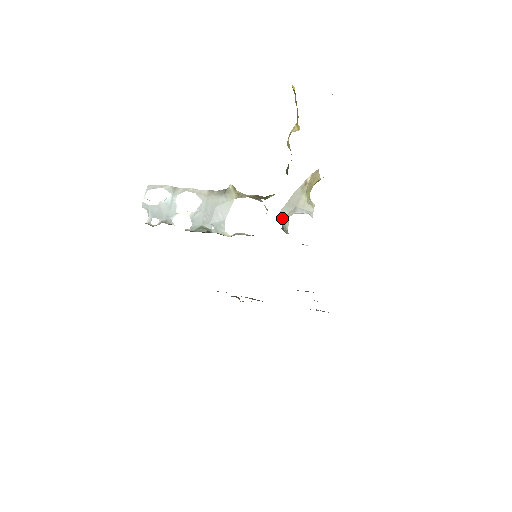
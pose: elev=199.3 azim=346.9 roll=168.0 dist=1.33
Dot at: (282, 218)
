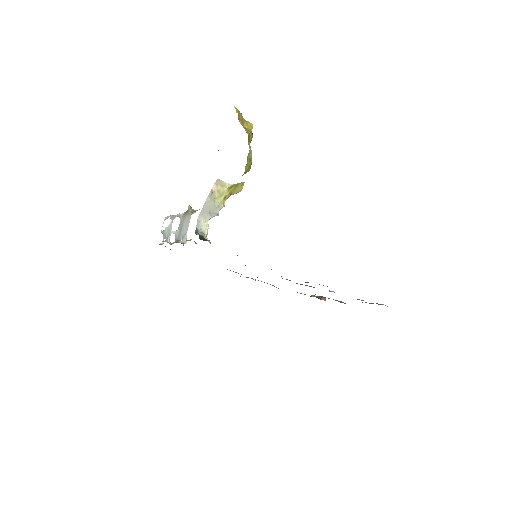
Dot at: (198, 223)
